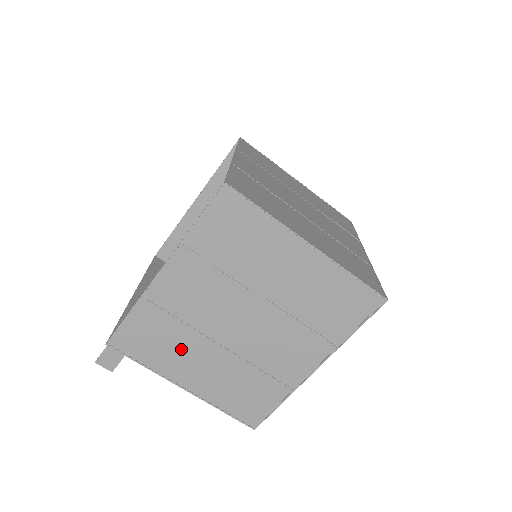
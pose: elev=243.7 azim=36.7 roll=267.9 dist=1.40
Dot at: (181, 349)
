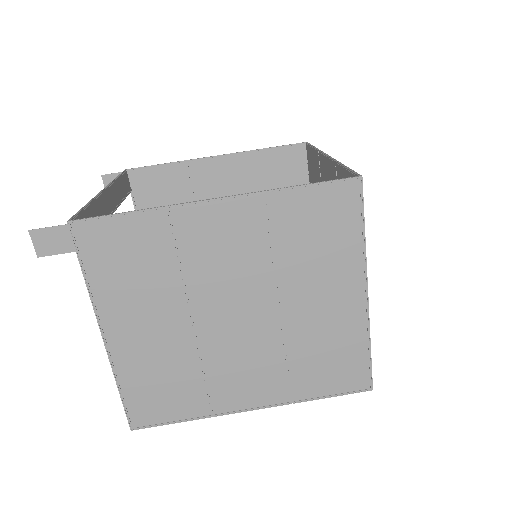
Dot at: (147, 293)
